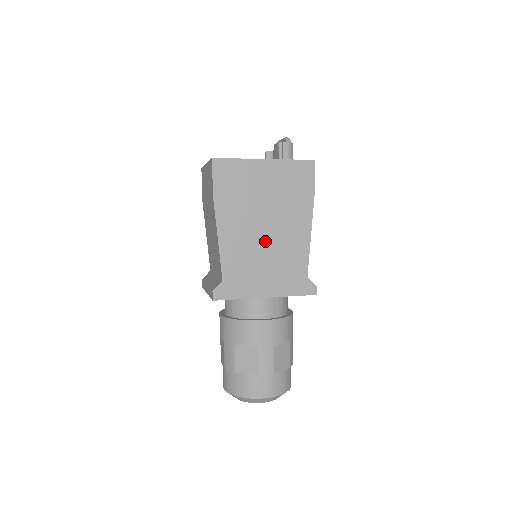
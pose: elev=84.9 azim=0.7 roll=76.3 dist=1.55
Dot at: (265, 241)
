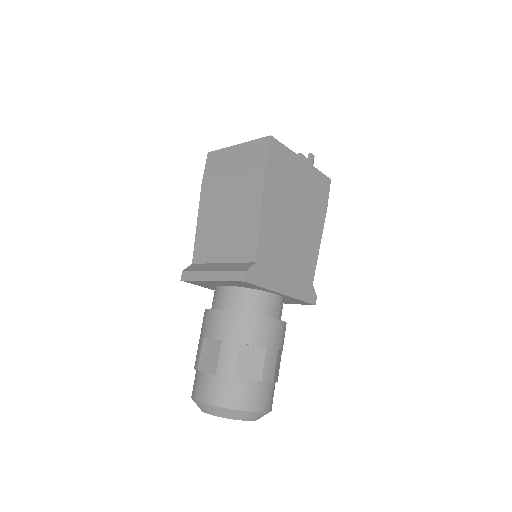
Dot at: (292, 236)
